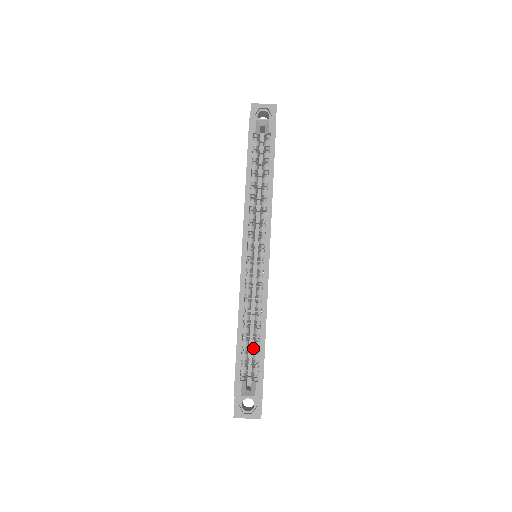
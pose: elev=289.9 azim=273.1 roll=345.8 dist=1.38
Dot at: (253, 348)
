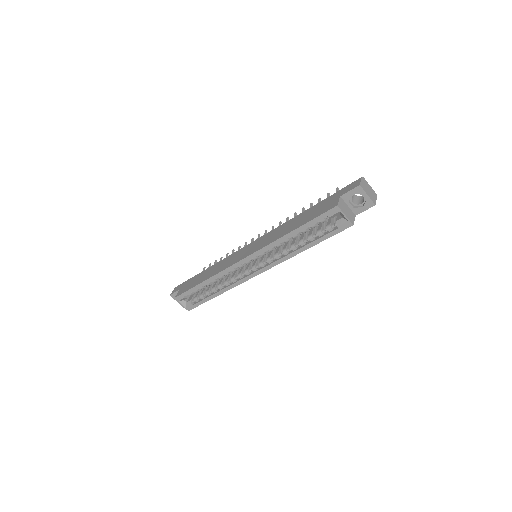
Dot at: (207, 288)
